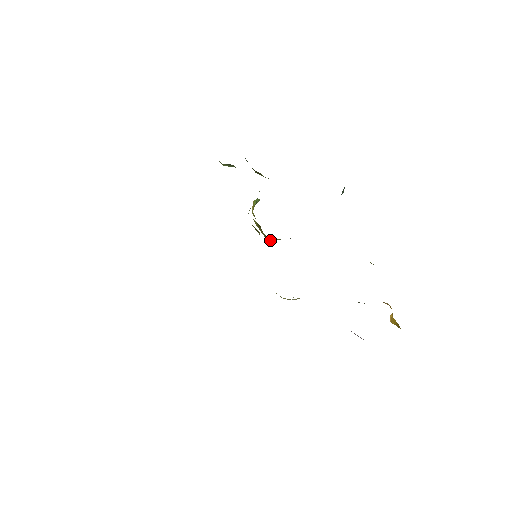
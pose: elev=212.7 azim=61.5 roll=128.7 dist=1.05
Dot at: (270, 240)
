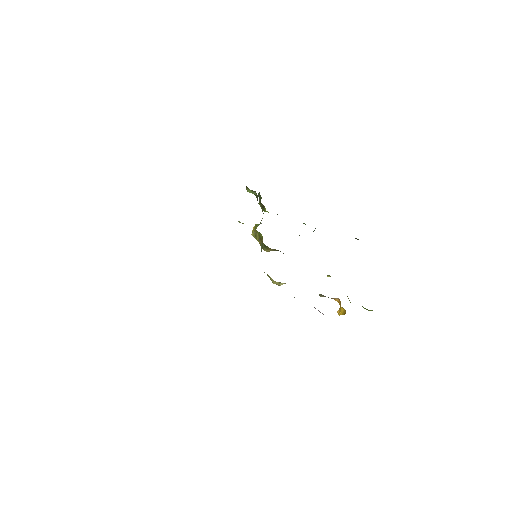
Dot at: (264, 250)
